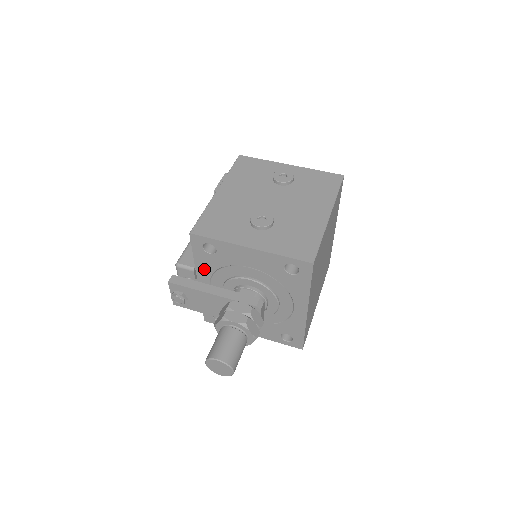
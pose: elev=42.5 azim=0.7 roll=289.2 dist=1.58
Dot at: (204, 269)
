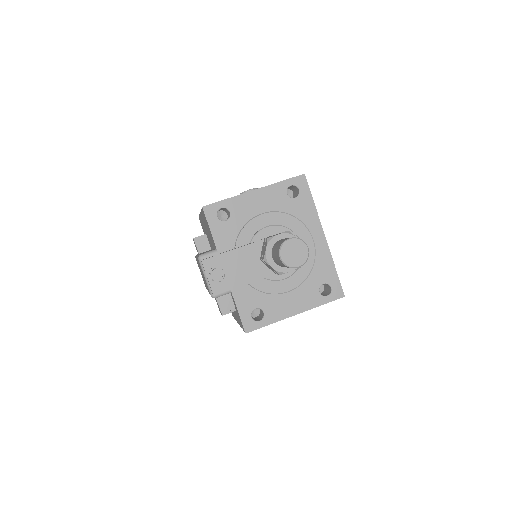
Dot at: (225, 246)
